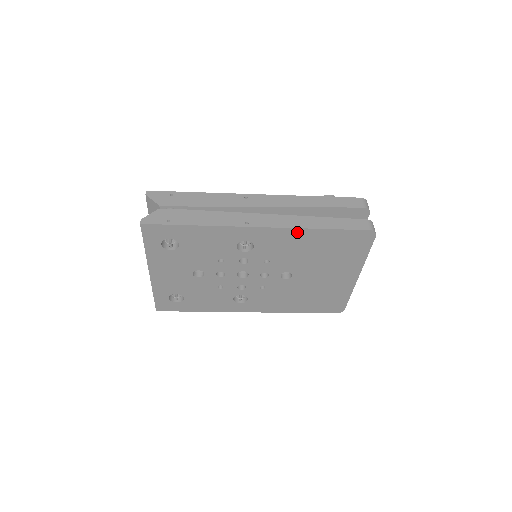
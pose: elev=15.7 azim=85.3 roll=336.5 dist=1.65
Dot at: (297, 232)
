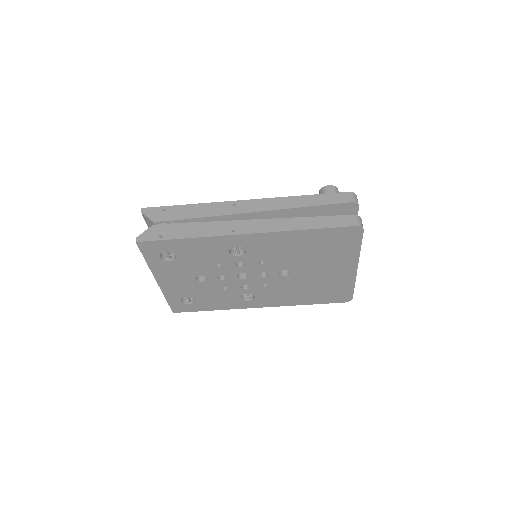
Dot at: (283, 235)
